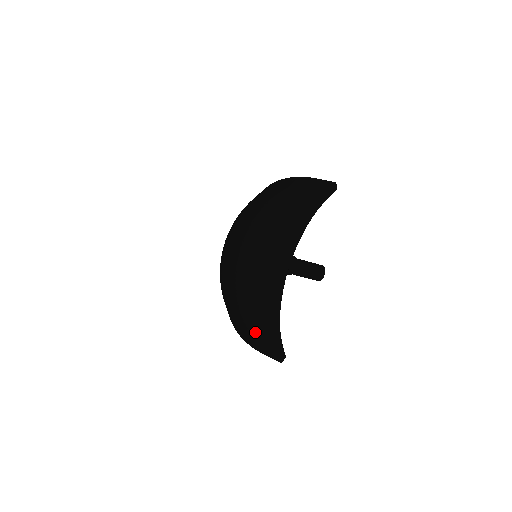
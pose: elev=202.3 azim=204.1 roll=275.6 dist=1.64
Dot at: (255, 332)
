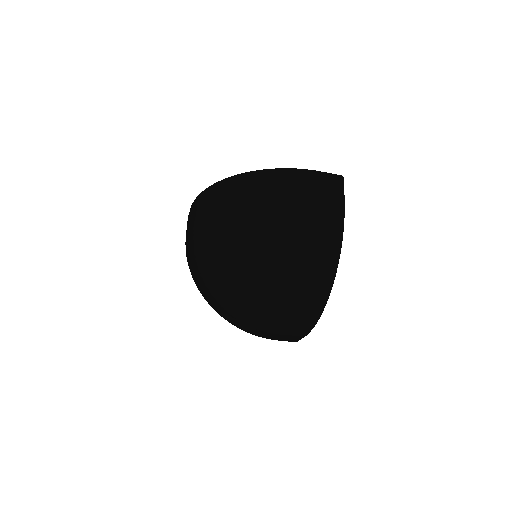
Dot at: (283, 332)
